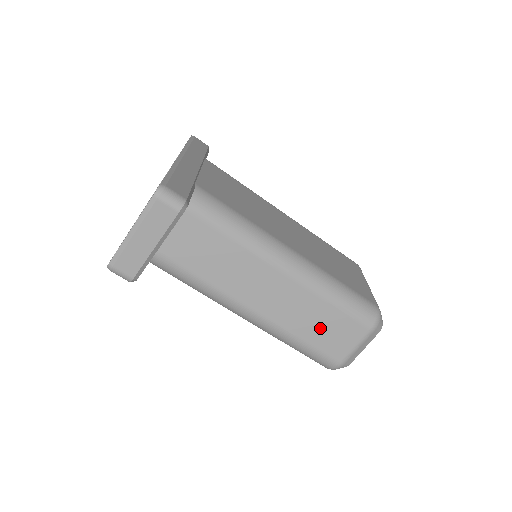
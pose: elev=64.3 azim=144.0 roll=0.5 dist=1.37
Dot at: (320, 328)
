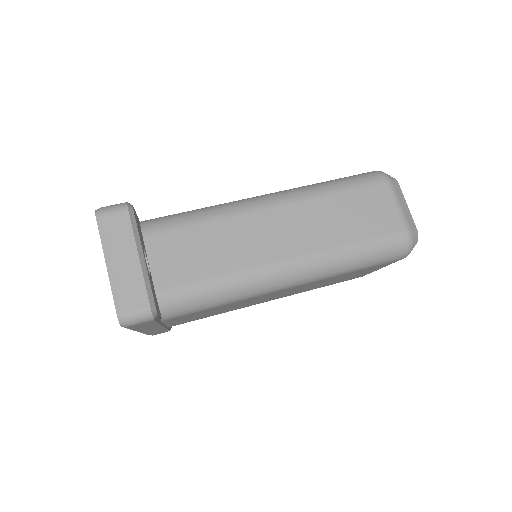
Dot at: (352, 219)
